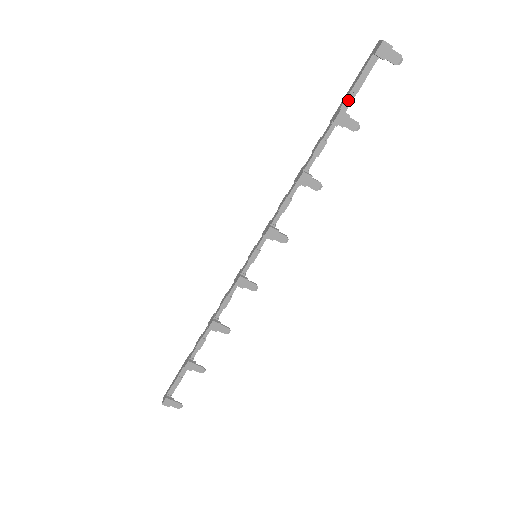
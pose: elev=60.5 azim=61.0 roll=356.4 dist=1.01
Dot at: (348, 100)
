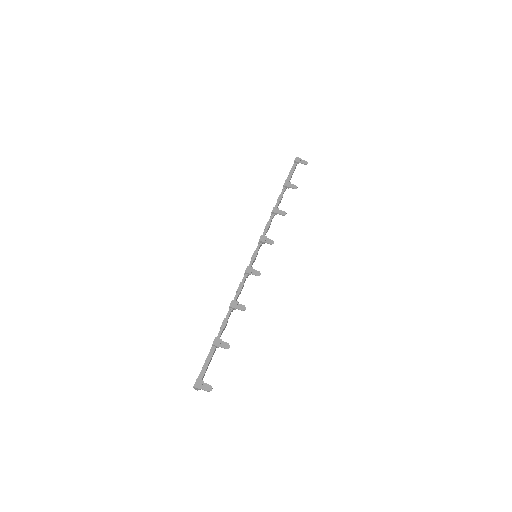
Dot at: (288, 179)
